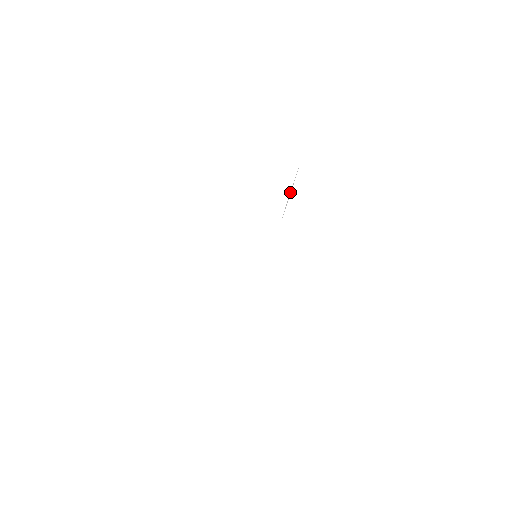
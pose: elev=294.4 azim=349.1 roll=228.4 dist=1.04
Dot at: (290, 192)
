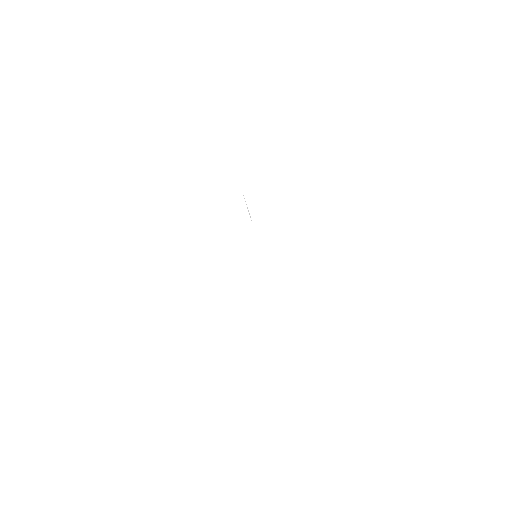
Dot at: occluded
